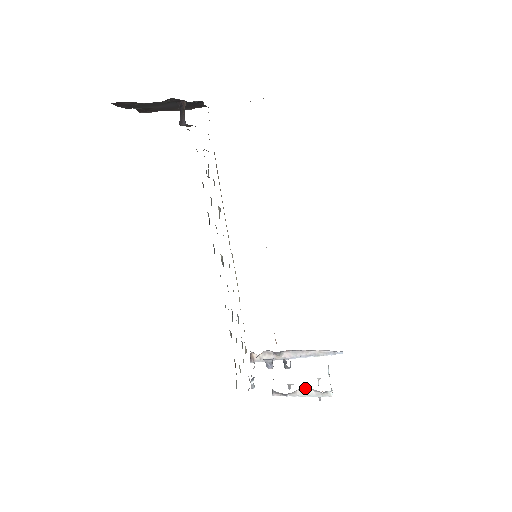
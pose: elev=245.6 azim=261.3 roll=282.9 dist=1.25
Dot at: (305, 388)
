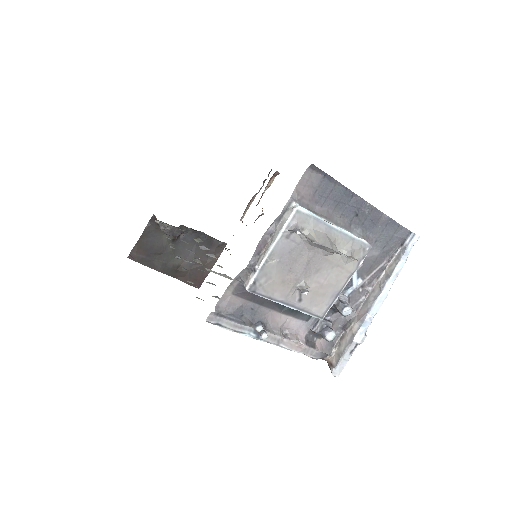
Dot at: (269, 239)
